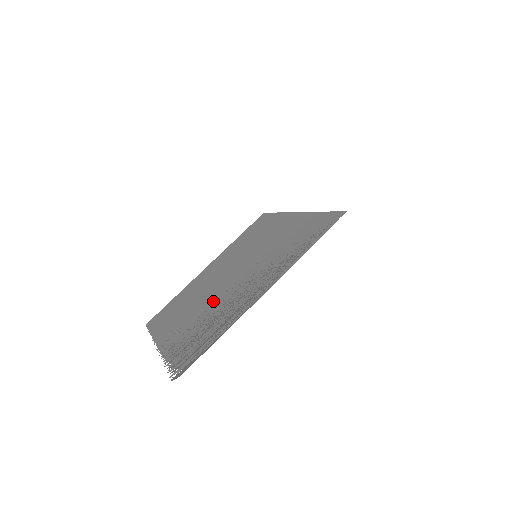
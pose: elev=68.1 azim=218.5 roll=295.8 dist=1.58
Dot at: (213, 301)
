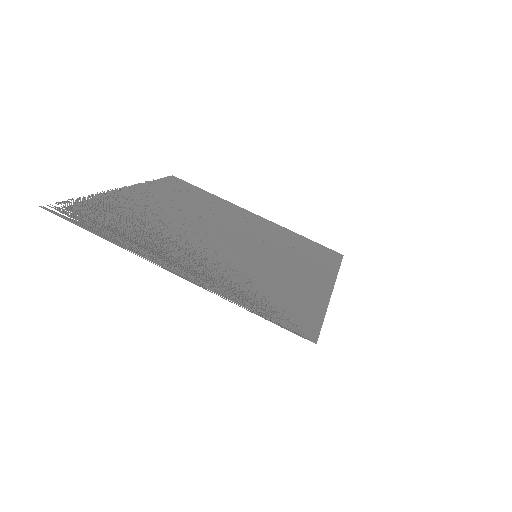
Dot at: (182, 225)
